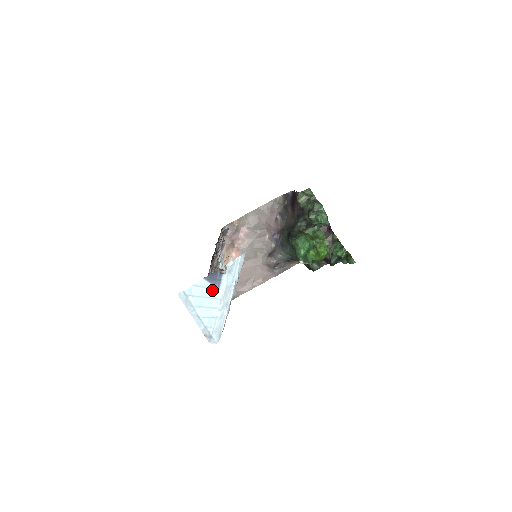
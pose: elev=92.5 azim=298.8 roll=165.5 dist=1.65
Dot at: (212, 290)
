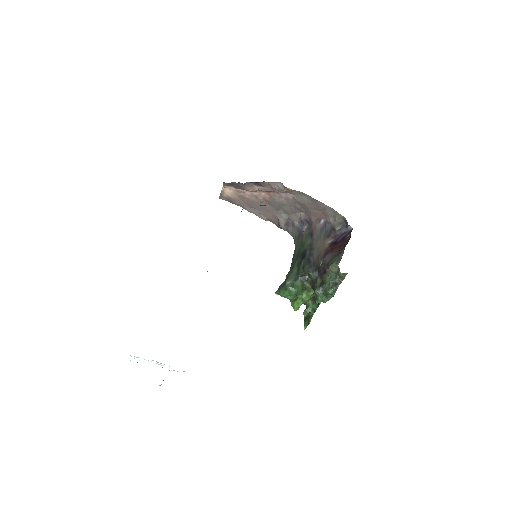
Dot at: occluded
